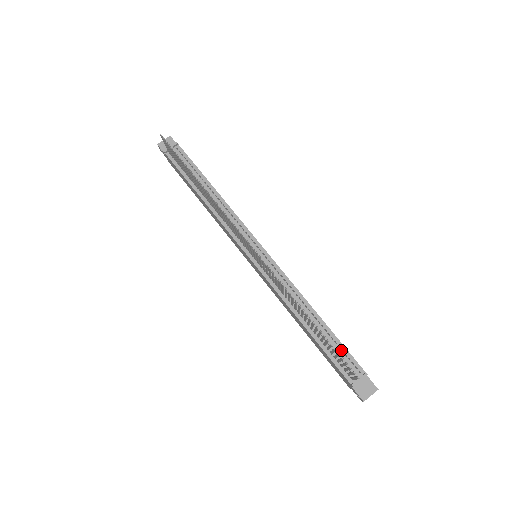
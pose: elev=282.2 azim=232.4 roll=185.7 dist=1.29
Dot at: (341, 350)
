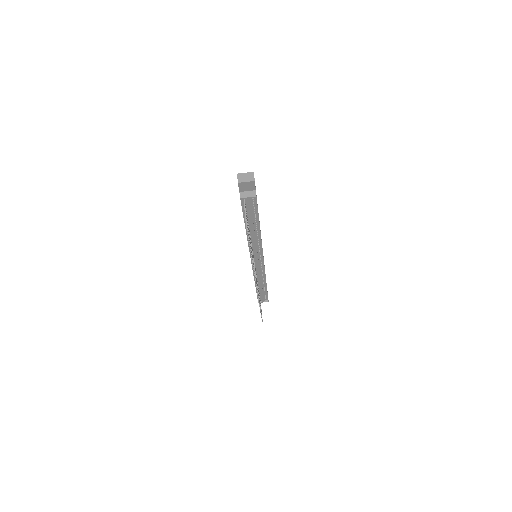
Dot at: occluded
